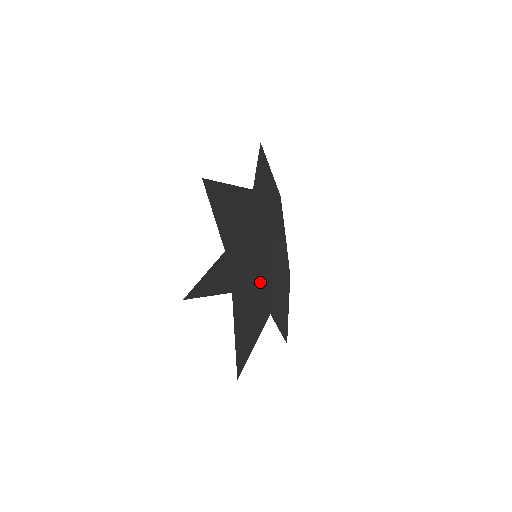
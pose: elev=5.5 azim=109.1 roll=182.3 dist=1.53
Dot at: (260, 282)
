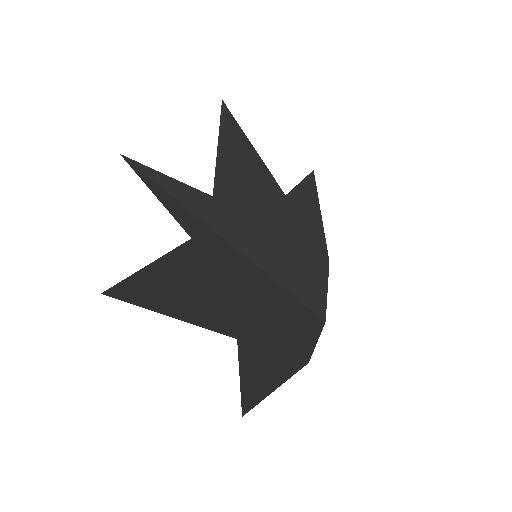
Dot at: (246, 294)
